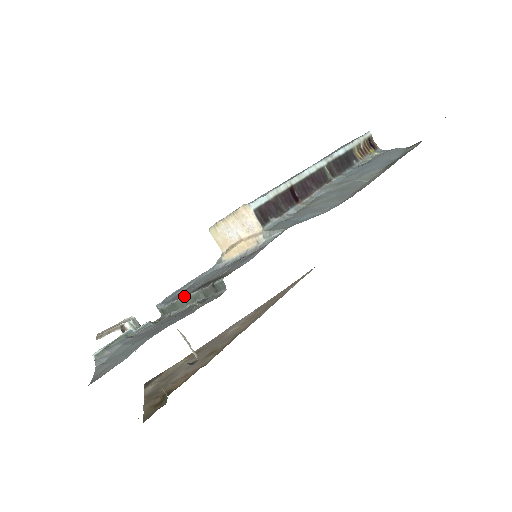
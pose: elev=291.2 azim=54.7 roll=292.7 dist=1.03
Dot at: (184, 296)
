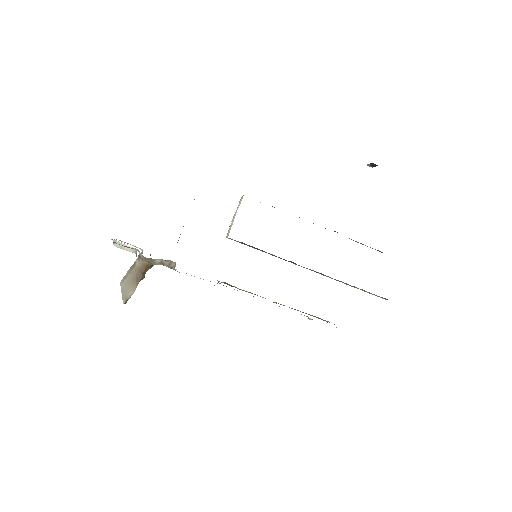
Dot at: occluded
